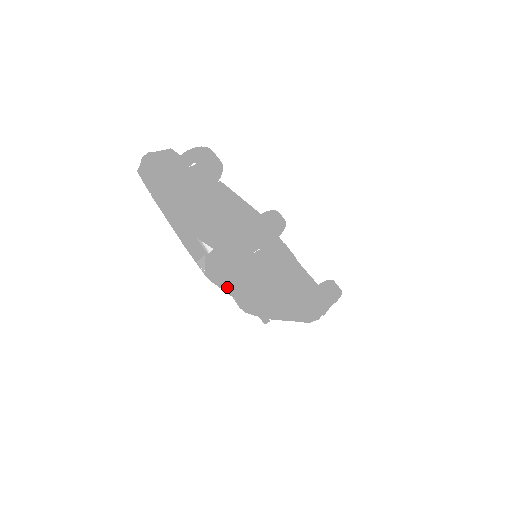
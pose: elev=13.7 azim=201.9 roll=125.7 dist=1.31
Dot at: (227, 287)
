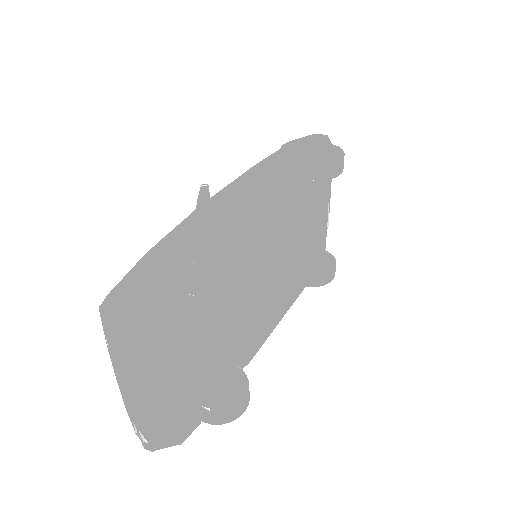
Dot at: occluded
